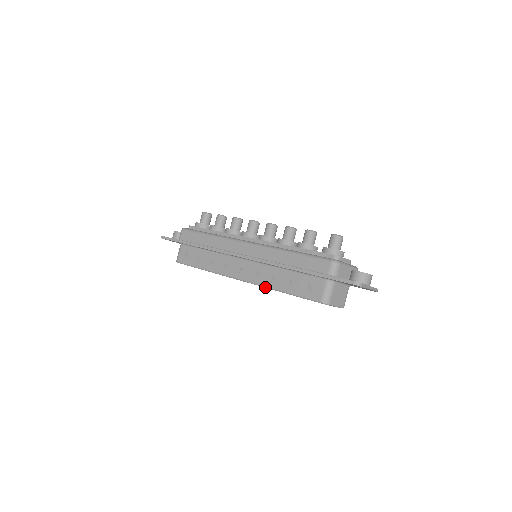
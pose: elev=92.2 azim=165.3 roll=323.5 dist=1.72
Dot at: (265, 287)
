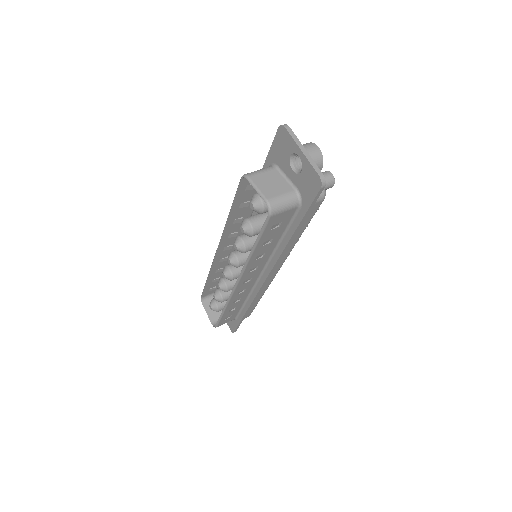
Dot at: (224, 230)
